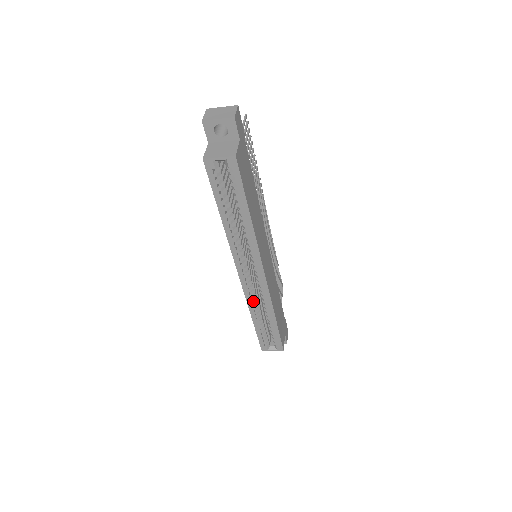
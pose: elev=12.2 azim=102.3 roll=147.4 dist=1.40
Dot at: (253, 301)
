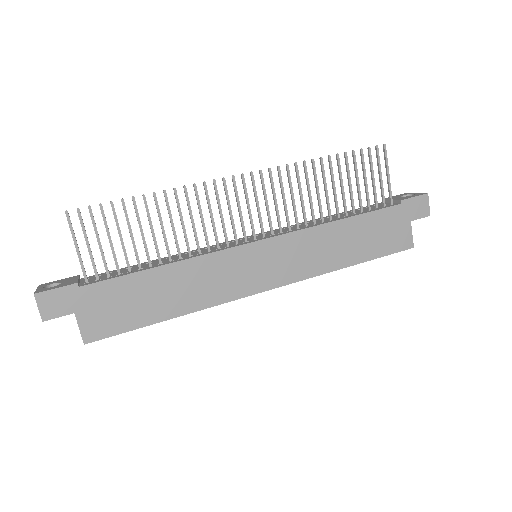
Dot at: occluded
